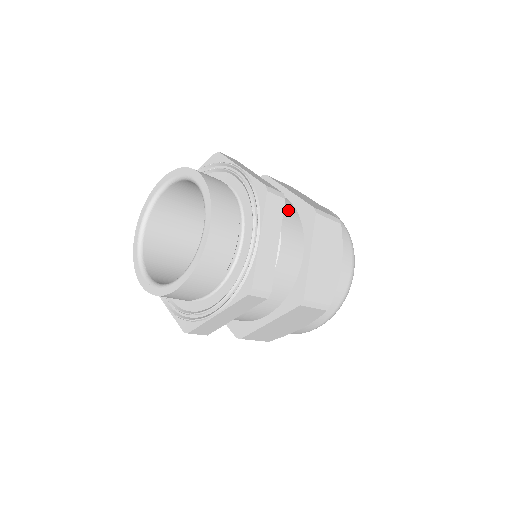
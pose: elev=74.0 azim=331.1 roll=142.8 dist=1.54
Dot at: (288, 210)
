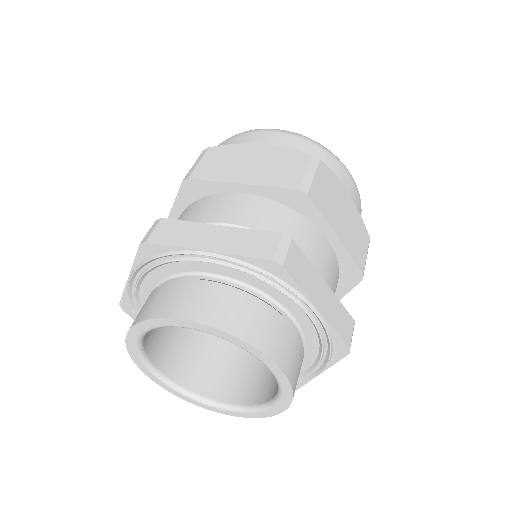
Dot at: (335, 283)
